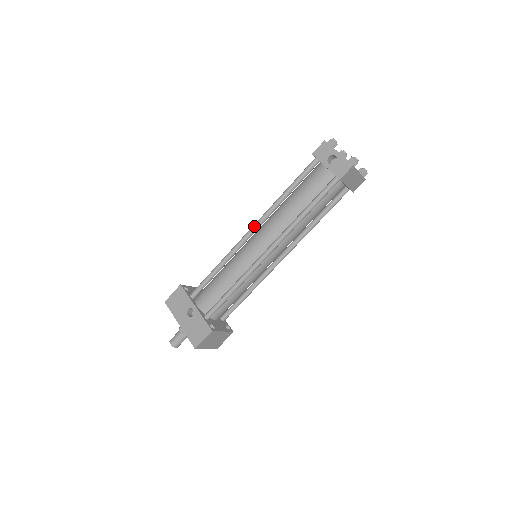
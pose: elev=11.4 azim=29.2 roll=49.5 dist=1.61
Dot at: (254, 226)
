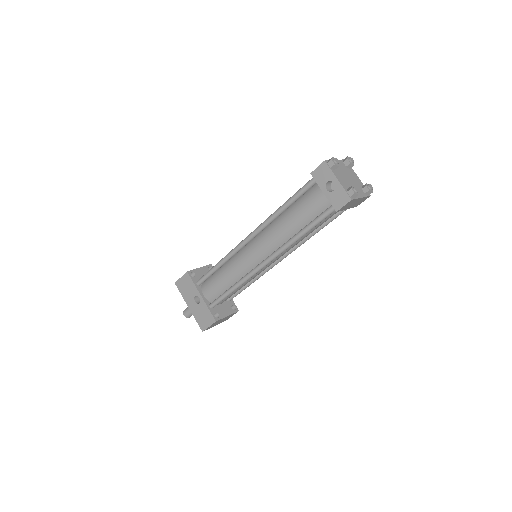
Dot at: (252, 234)
